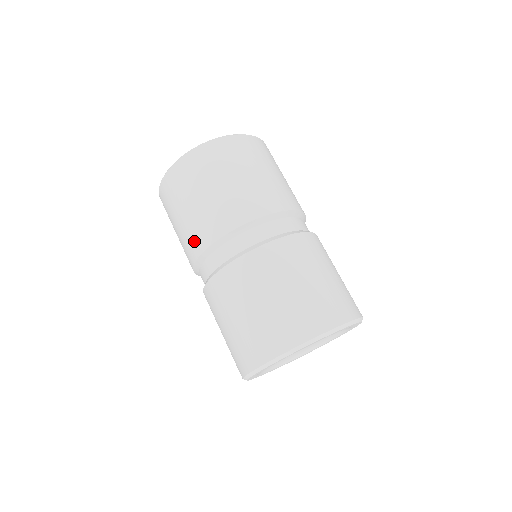
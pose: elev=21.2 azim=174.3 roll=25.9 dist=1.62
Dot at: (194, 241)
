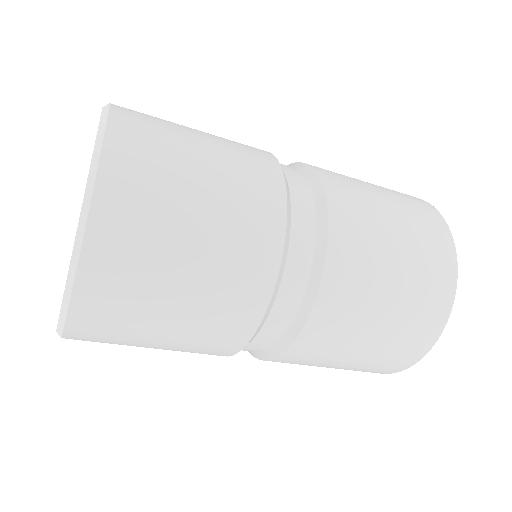
Dot at: occluded
